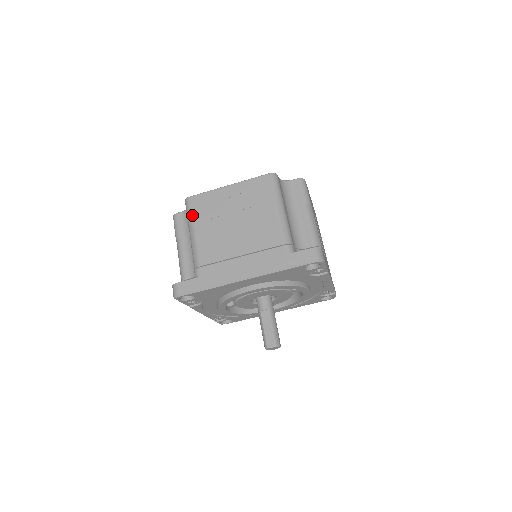
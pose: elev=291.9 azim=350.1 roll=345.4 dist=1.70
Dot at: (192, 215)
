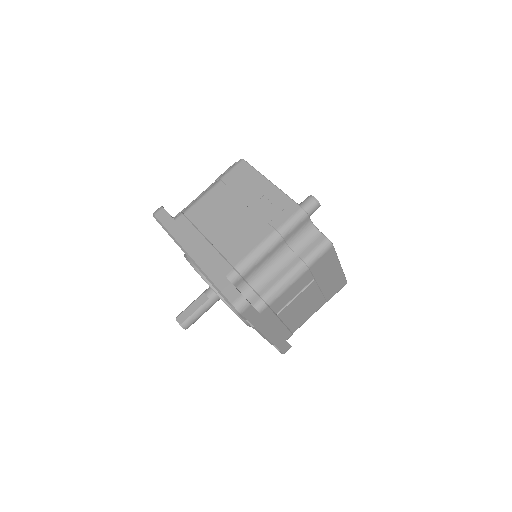
Dot at: (227, 174)
